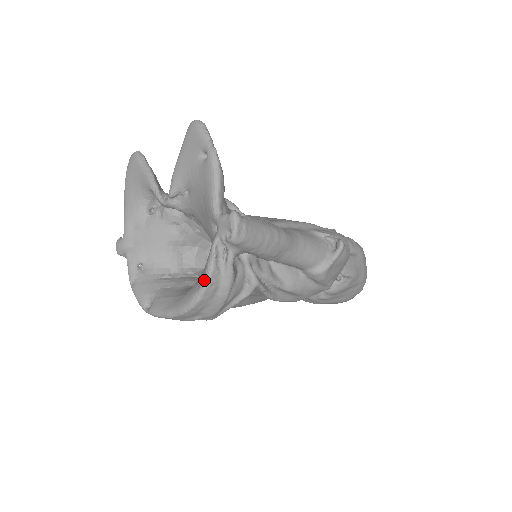
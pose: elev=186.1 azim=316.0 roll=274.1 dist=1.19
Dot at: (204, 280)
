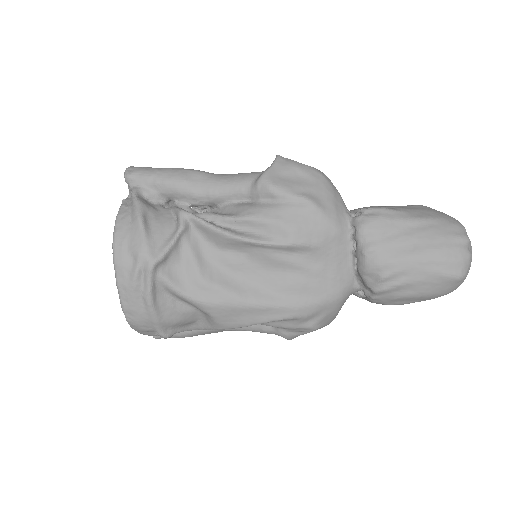
Dot at: occluded
